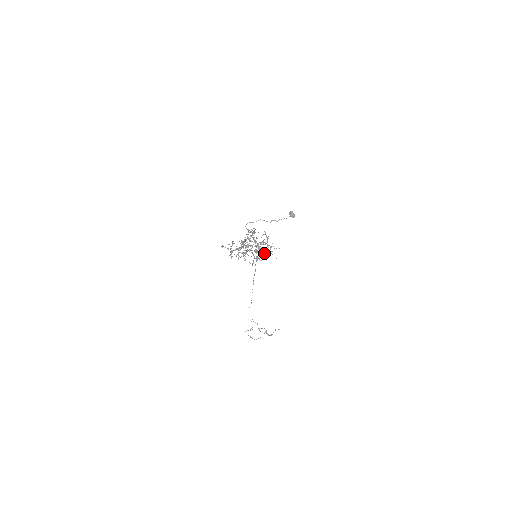
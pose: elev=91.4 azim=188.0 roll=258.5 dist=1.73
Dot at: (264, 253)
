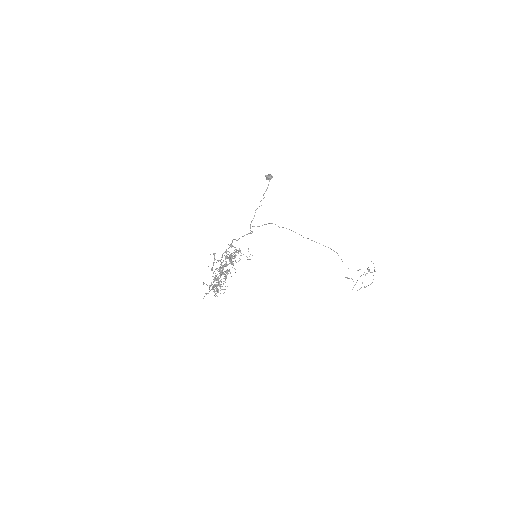
Dot at: (222, 272)
